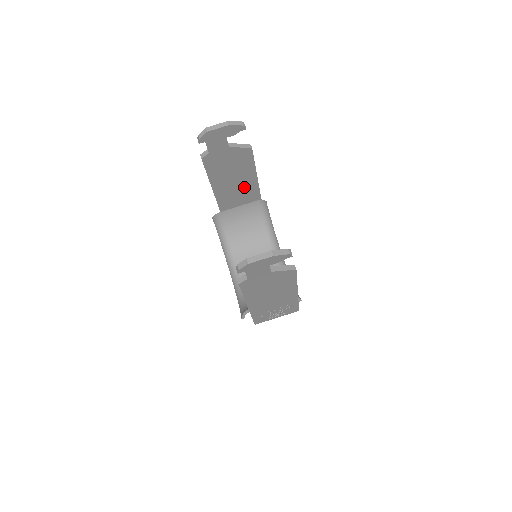
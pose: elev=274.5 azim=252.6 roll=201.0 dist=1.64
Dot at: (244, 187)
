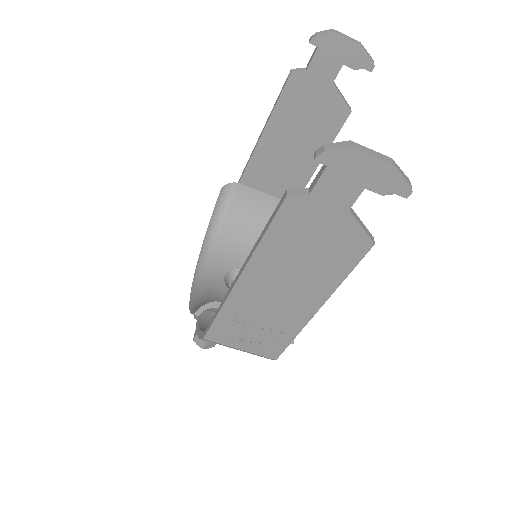
Dot at: (293, 169)
